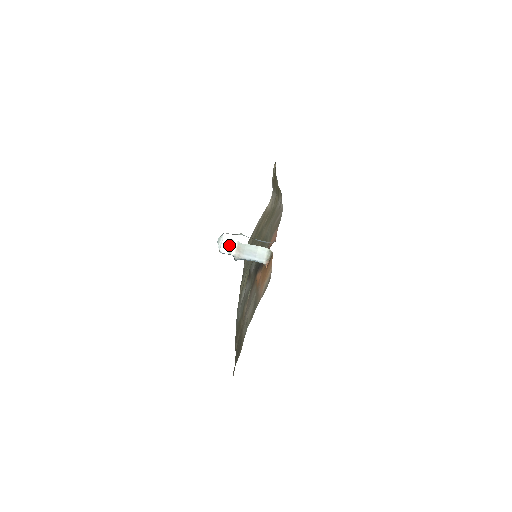
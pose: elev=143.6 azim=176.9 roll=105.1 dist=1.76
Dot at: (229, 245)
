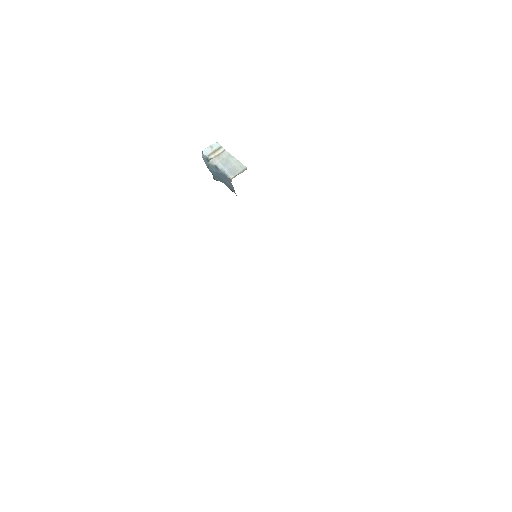
Dot at: (214, 149)
